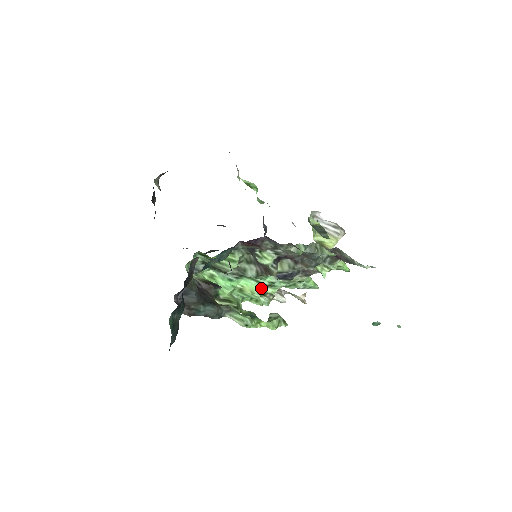
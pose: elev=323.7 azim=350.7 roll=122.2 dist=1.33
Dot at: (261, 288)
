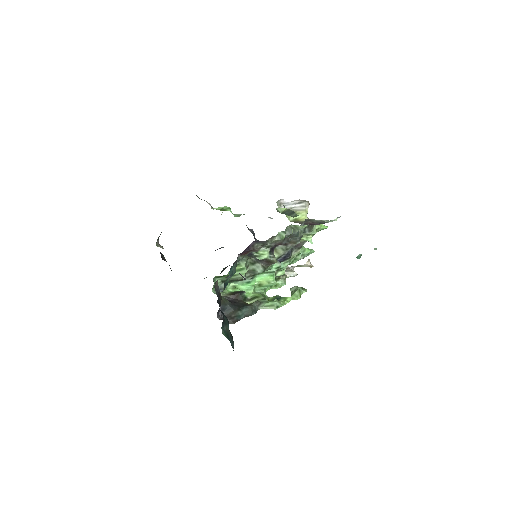
Dot at: (273, 275)
